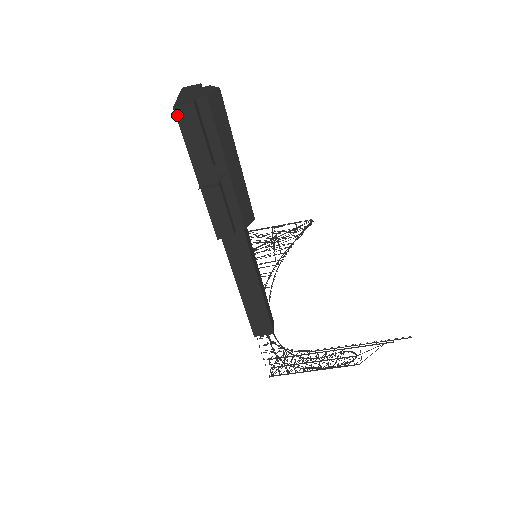
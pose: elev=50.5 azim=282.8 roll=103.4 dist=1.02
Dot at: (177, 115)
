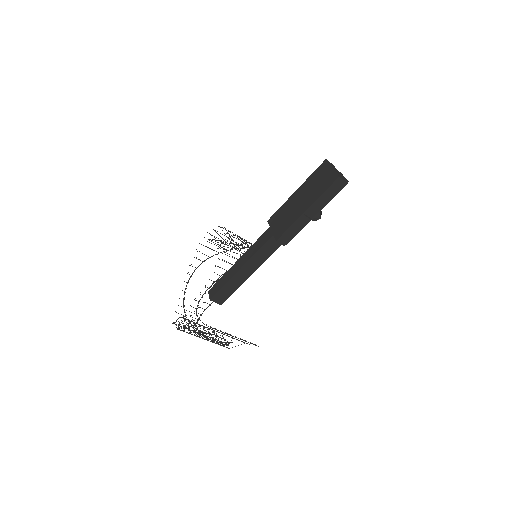
Dot at: (336, 181)
